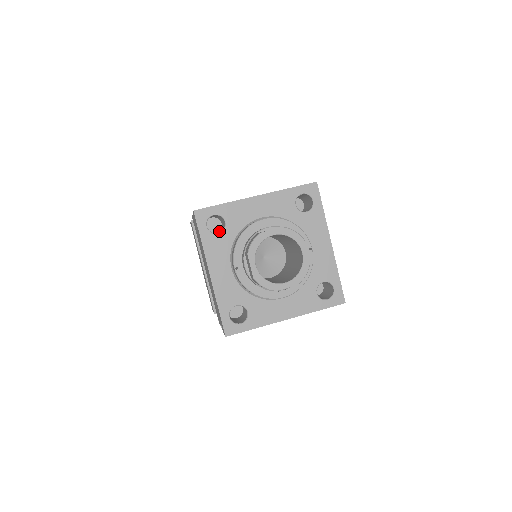
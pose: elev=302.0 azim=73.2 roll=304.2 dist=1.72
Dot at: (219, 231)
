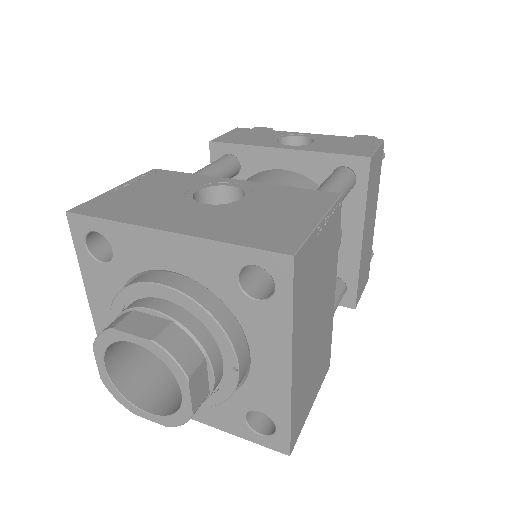
Dot at: occluded
